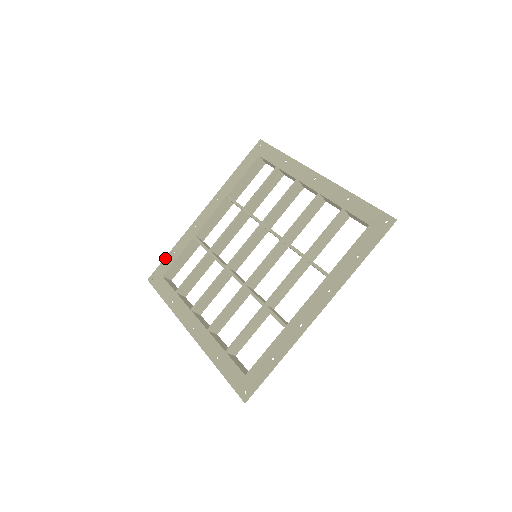
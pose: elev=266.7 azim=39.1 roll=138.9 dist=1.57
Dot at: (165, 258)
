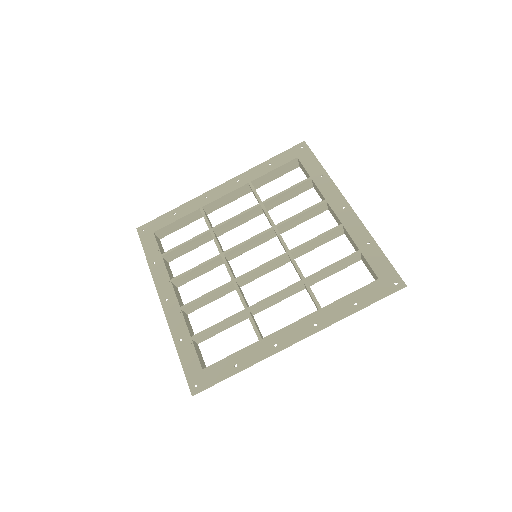
Dot at: (163, 215)
